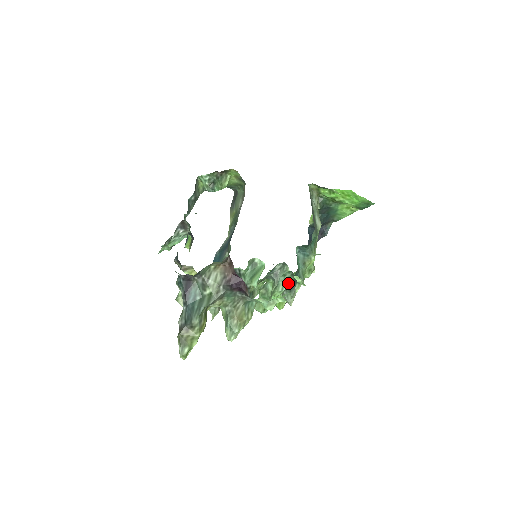
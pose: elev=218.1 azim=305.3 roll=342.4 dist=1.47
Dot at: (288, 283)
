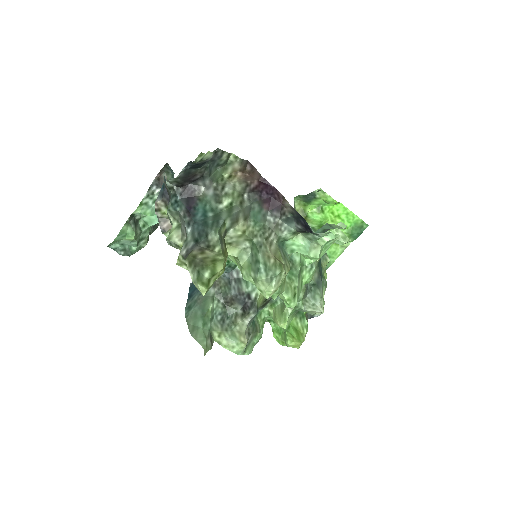
Dot at: (316, 262)
